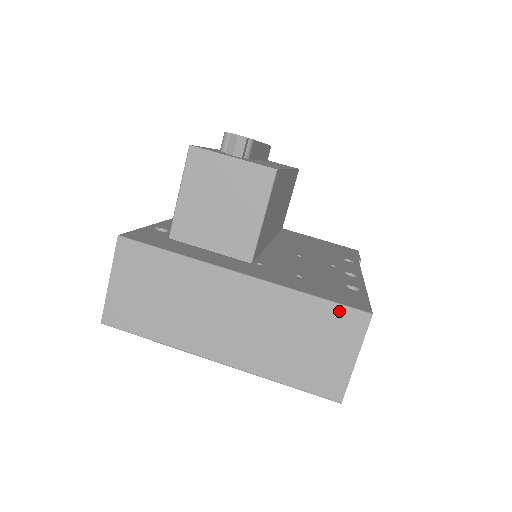
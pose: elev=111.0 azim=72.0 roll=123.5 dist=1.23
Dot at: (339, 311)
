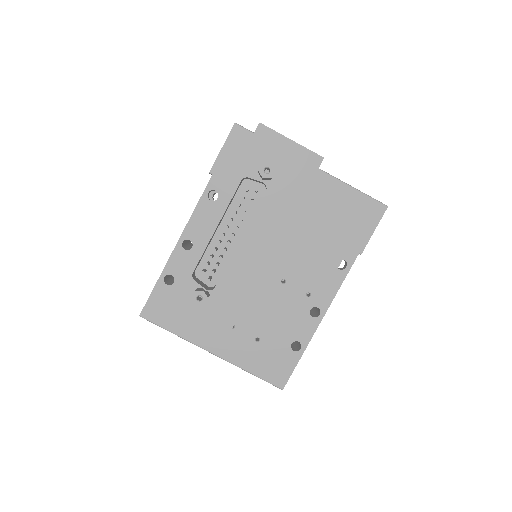
Dot at: (266, 380)
